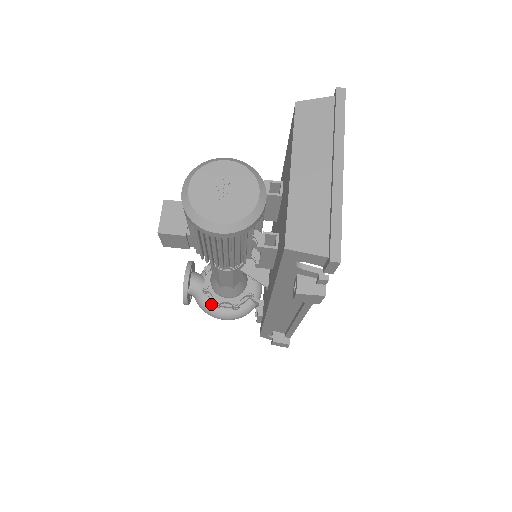
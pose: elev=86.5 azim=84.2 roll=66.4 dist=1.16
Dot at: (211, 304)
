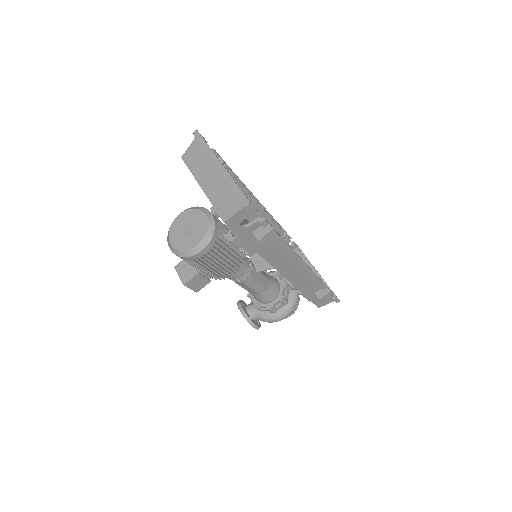
Dot at: (270, 314)
